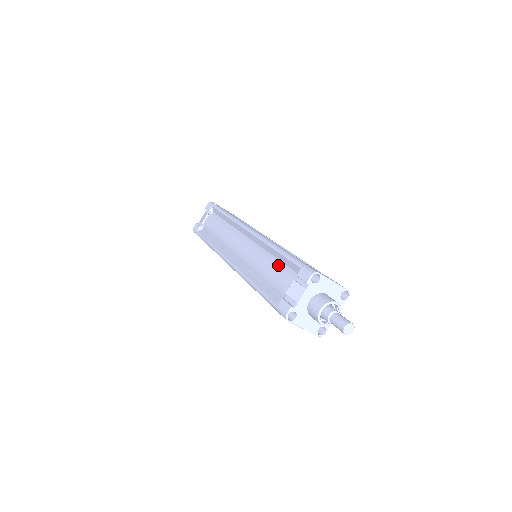
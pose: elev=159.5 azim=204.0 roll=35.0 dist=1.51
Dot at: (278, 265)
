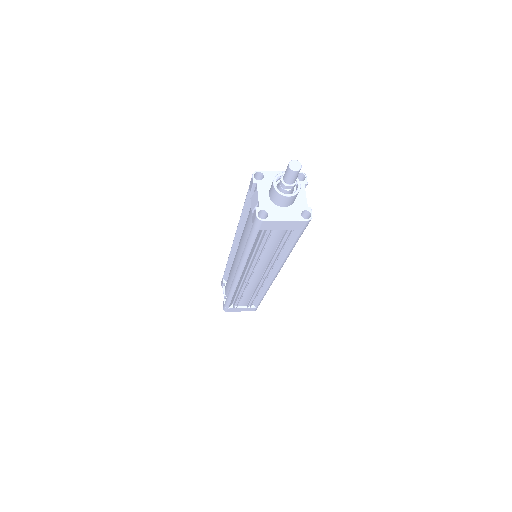
Dot at: occluded
